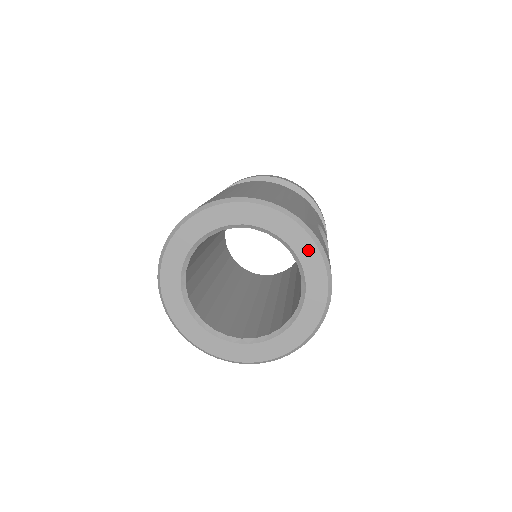
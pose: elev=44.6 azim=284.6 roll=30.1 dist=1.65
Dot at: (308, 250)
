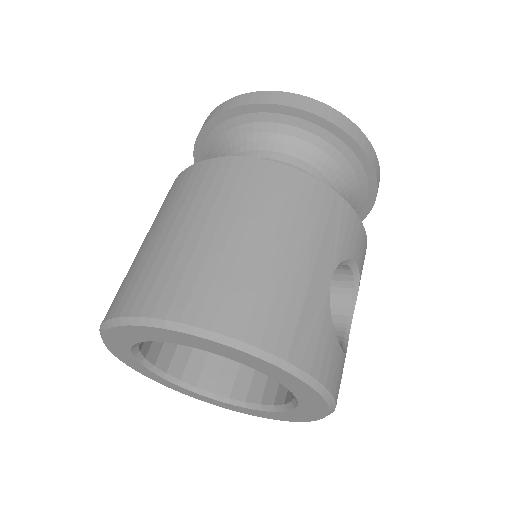
Dot at: (294, 383)
